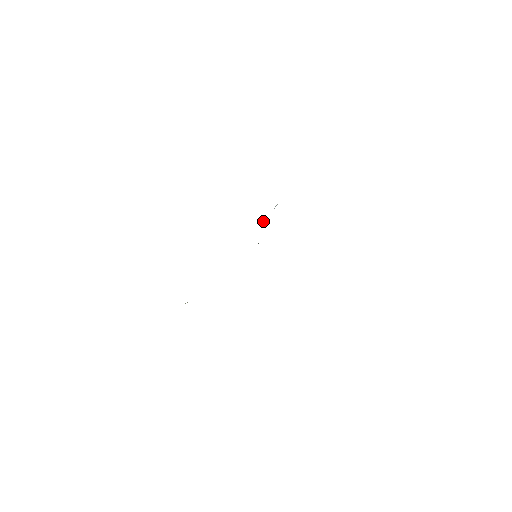
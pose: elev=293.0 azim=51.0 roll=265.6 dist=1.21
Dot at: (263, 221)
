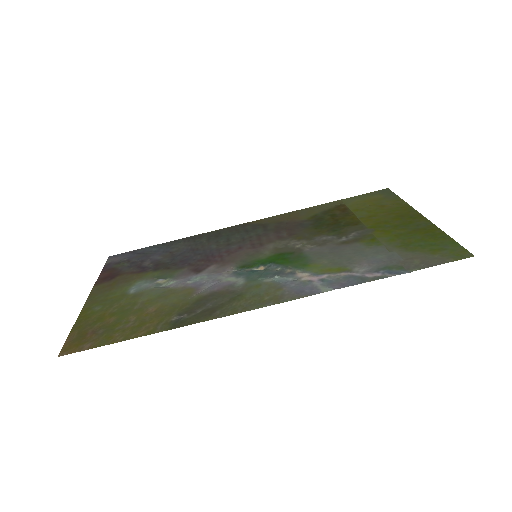
Dot at: (276, 276)
